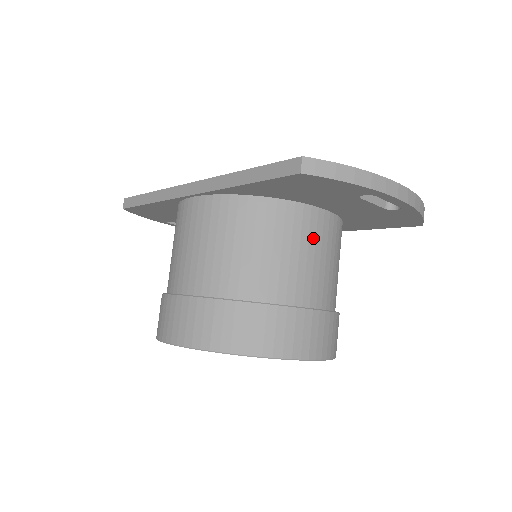
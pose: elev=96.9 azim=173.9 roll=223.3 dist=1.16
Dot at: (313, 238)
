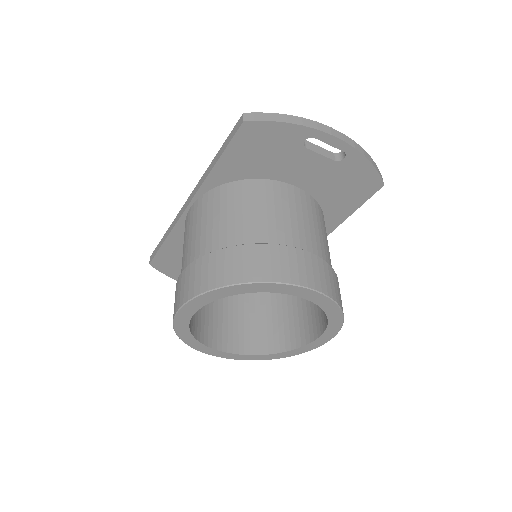
Dot at: (286, 202)
